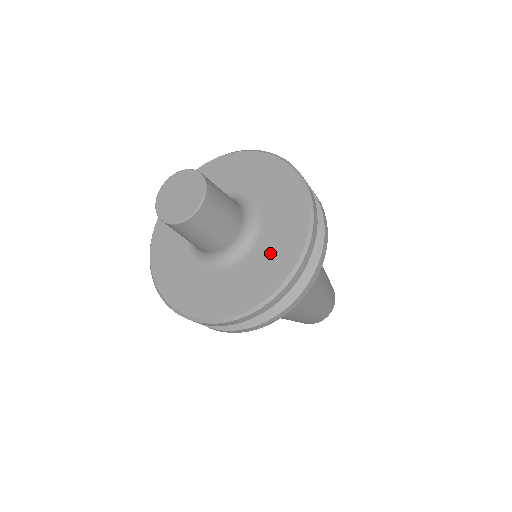
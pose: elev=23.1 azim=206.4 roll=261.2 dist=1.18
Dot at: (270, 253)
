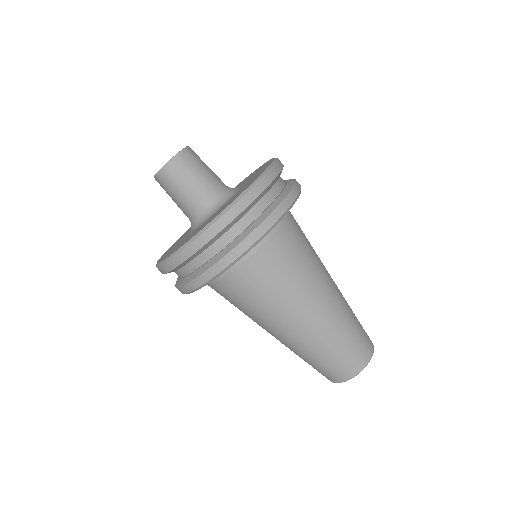
Dot at: (220, 210)
